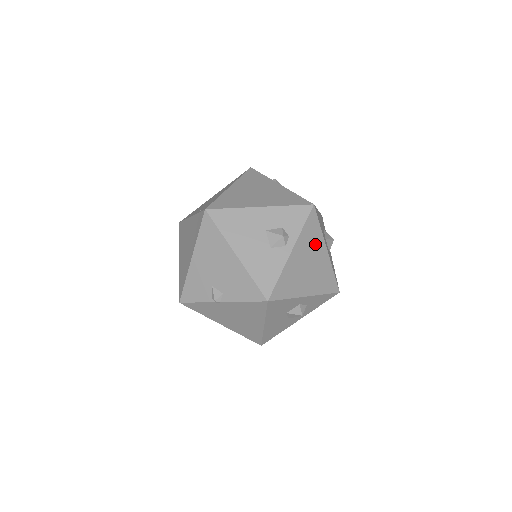
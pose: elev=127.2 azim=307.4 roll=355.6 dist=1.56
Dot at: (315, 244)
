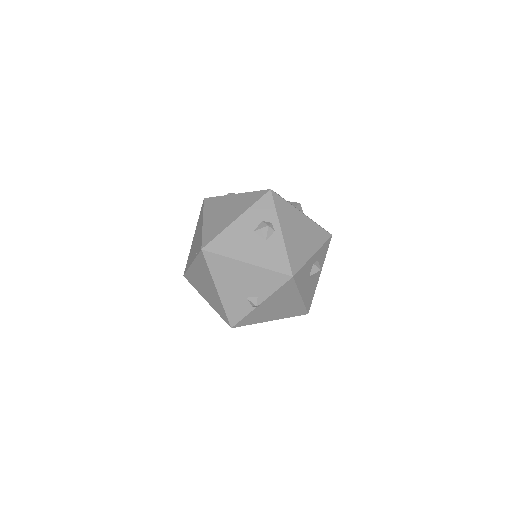
Dot at: (292, 215)
